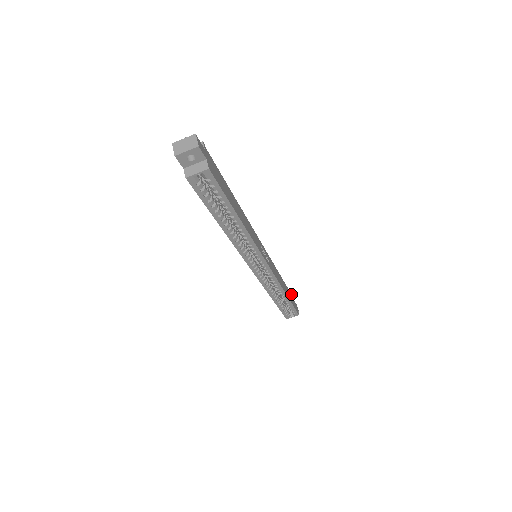
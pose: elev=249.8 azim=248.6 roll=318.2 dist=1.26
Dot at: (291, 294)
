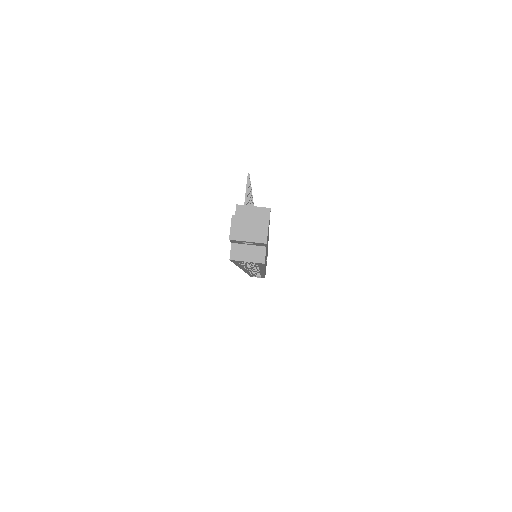
Dot at: occluded
